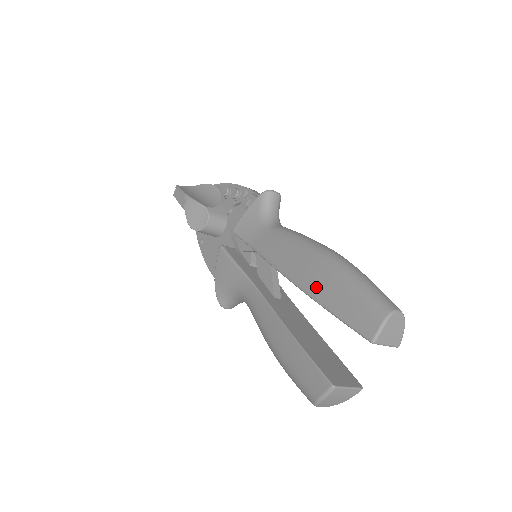
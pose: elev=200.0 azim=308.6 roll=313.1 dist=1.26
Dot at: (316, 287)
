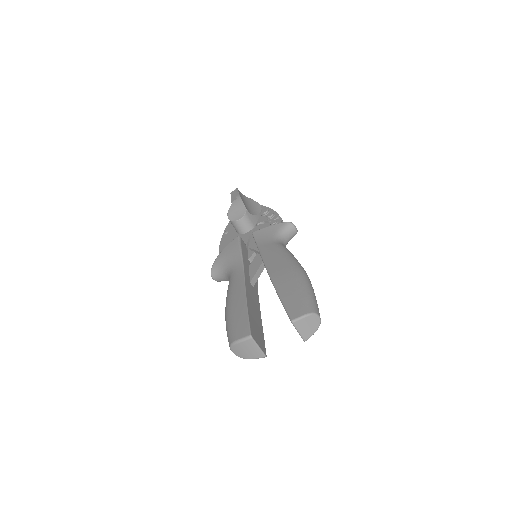
Dot at: (281, 281)
